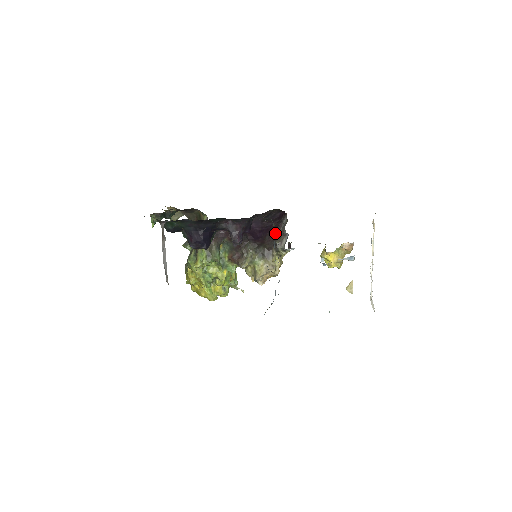
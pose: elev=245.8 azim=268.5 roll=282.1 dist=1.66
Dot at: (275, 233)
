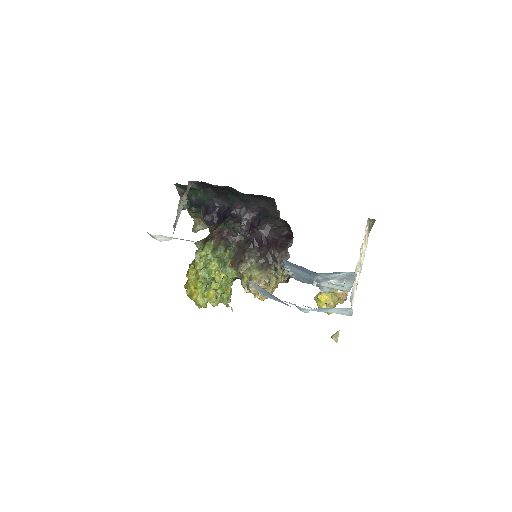
Dot at: (279, 250)
